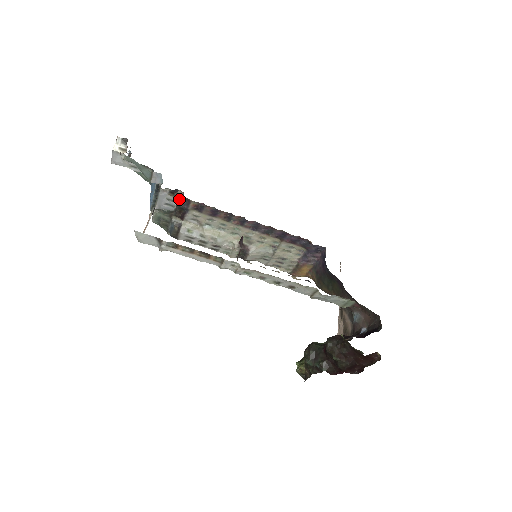
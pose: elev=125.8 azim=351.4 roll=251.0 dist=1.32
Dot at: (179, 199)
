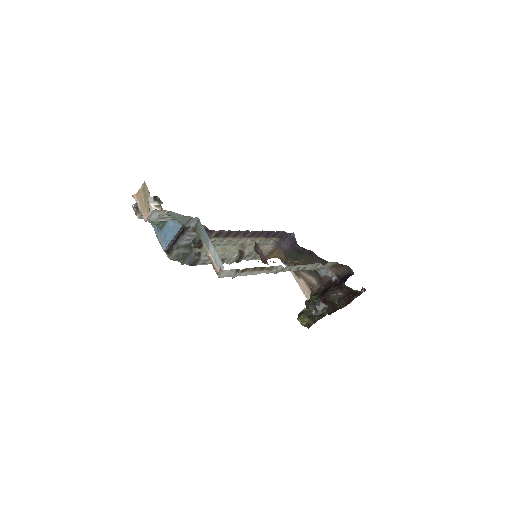
Dot at: occluded
